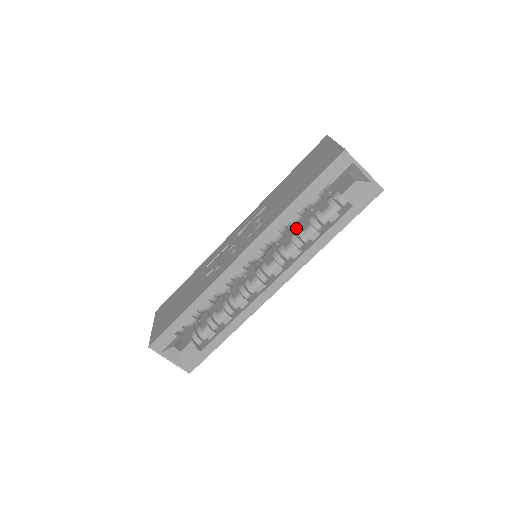
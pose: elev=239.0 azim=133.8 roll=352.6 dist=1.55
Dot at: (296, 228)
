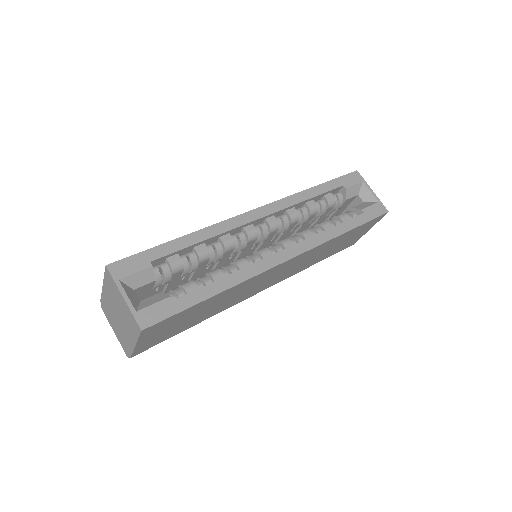
Dot at: occluded
